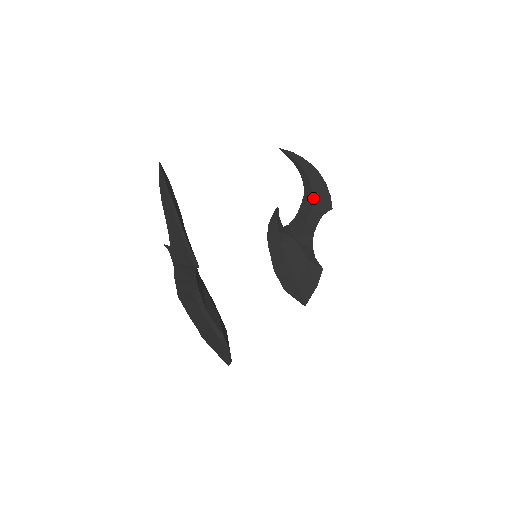
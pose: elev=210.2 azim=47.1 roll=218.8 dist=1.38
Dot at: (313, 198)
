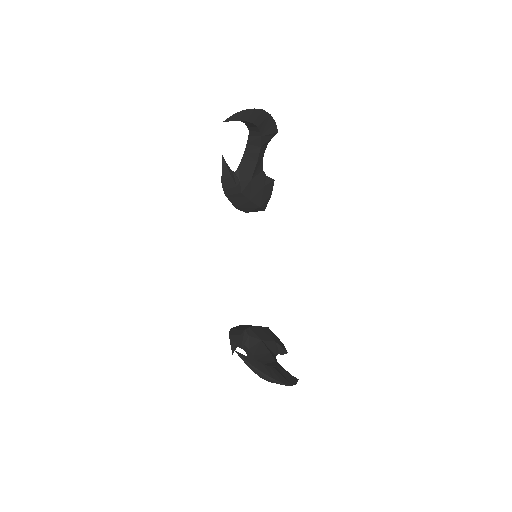
Dot at: (261, 138)
